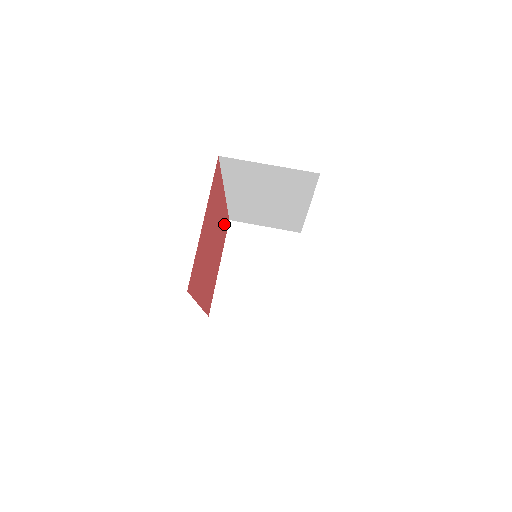
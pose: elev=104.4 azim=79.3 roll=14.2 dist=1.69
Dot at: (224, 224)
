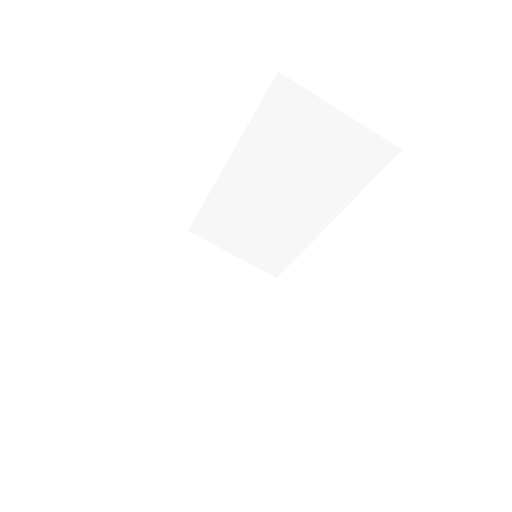
Dot at: occluded
